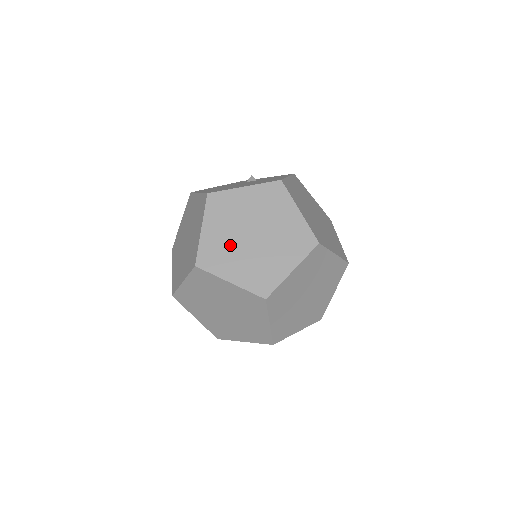
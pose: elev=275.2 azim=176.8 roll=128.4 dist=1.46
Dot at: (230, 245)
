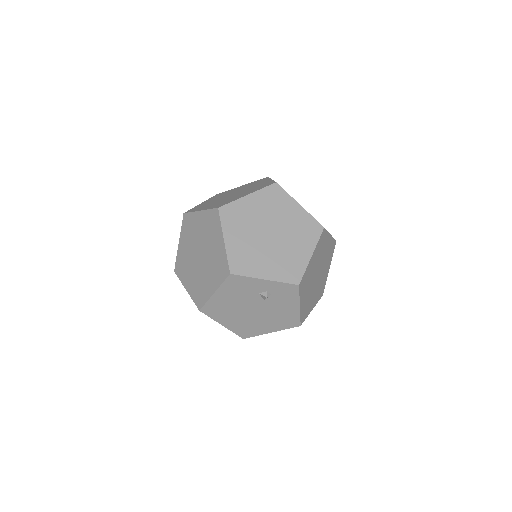
Dot at: occluded
